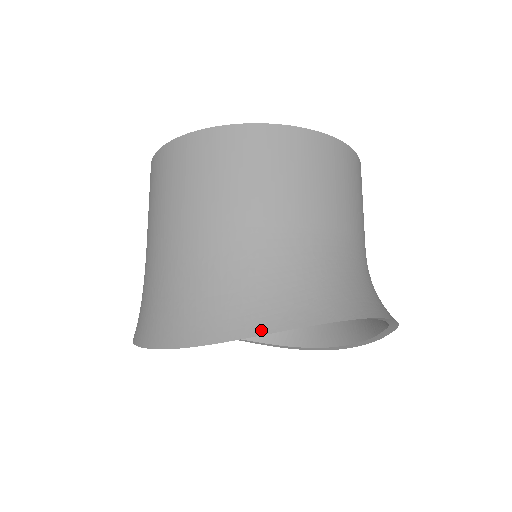
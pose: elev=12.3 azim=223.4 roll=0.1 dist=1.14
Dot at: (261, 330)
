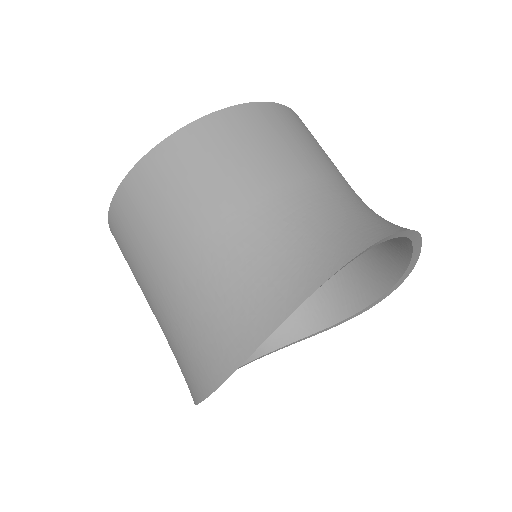
Dot at: (273, 324)
